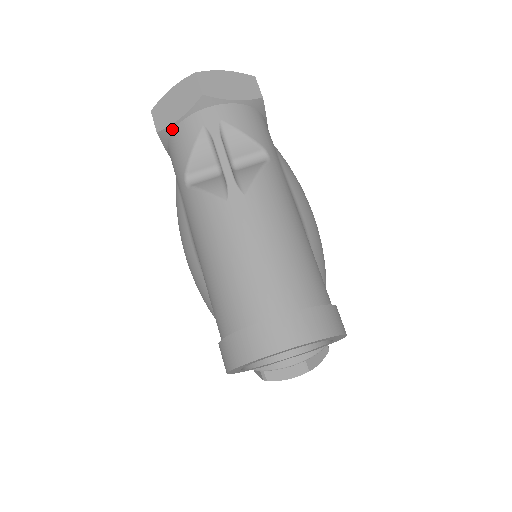
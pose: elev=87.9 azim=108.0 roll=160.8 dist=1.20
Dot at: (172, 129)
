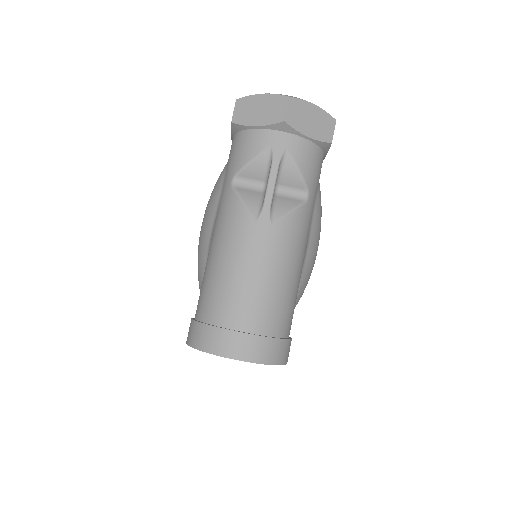
Dot at: (245, 128)
